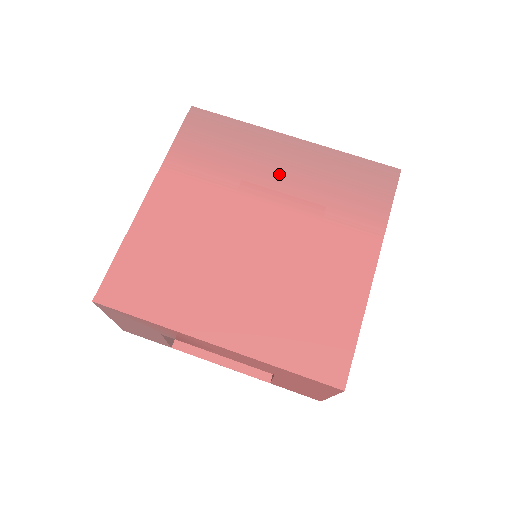
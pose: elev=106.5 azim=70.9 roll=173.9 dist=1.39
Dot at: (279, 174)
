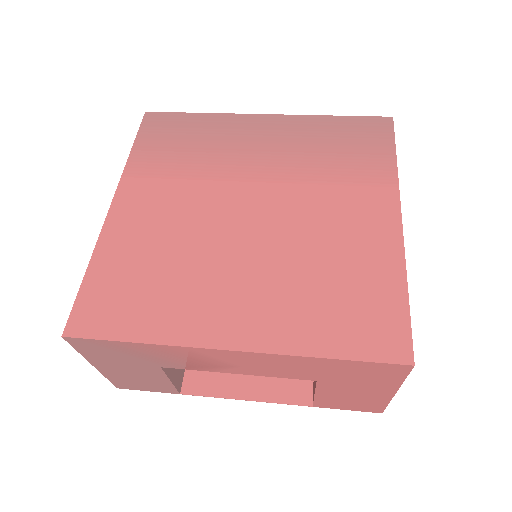
Dot at: (259, 151)
